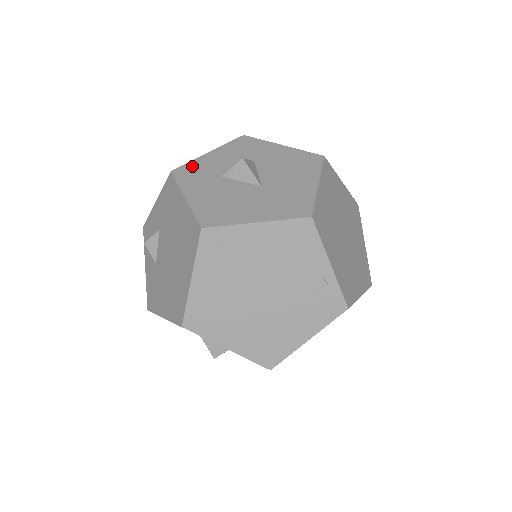
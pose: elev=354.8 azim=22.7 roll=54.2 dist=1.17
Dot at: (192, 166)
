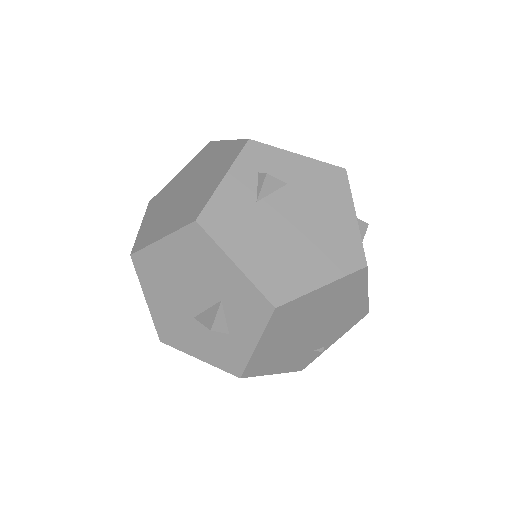
Dot at: occluded
